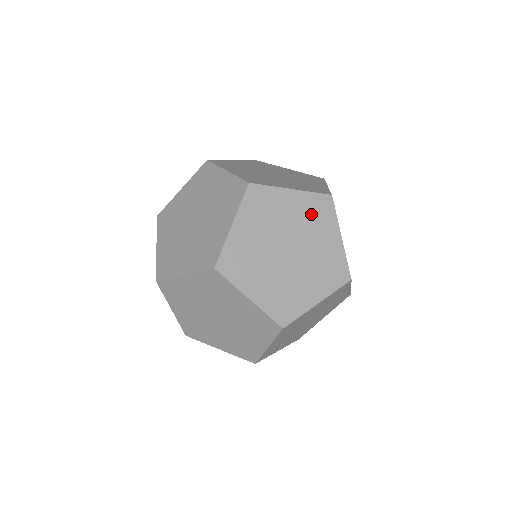
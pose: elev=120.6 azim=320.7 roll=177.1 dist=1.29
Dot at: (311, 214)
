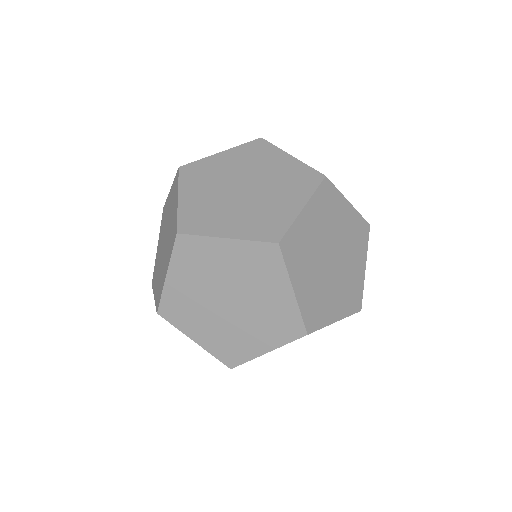
Dot at: occluded
